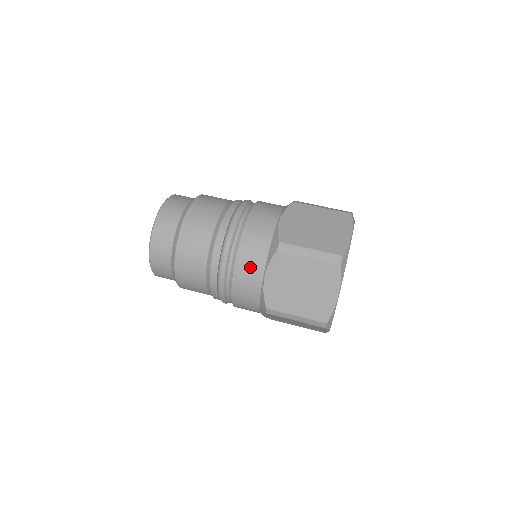
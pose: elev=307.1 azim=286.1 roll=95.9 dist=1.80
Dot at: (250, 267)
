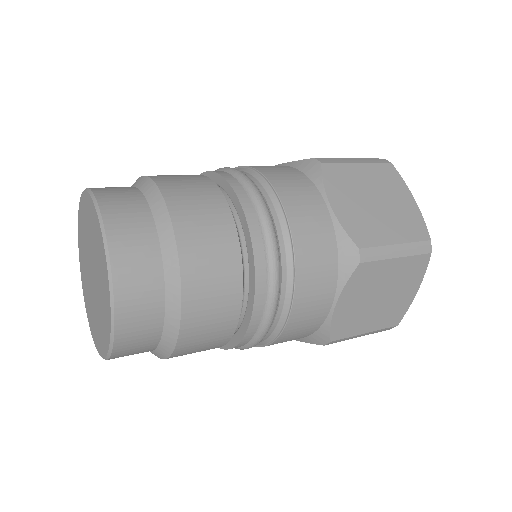
Dot at: (302, 197)
